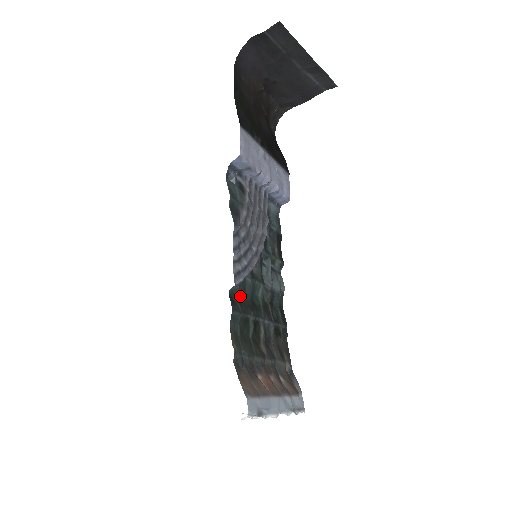
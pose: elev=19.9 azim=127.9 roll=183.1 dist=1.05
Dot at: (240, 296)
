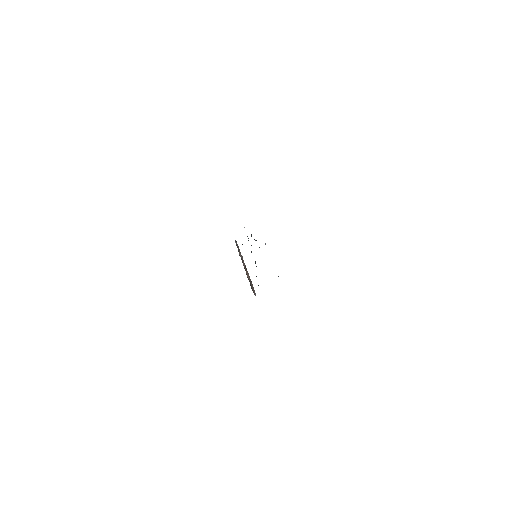
Dot at: occluded
